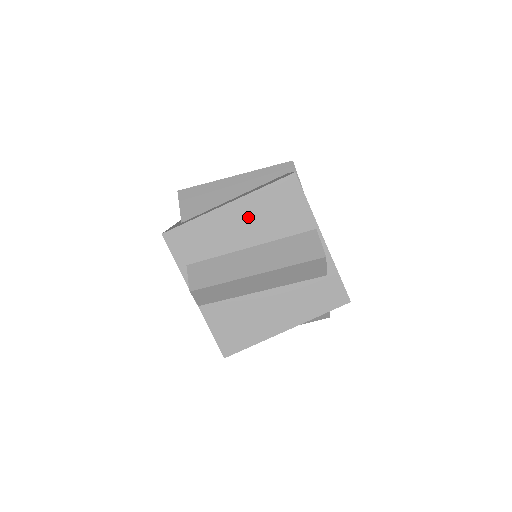
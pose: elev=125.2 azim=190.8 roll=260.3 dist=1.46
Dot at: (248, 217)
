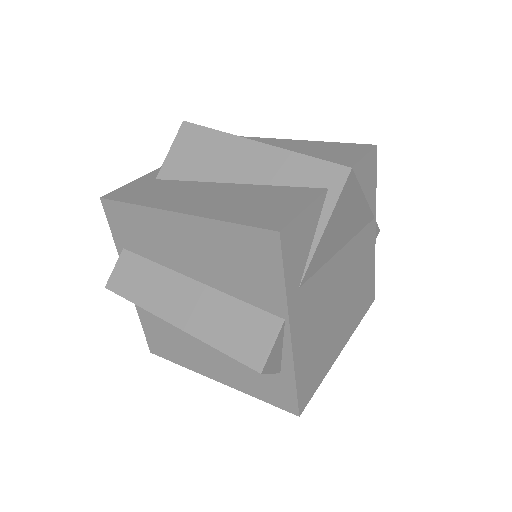
Dot at: (199, 245)
